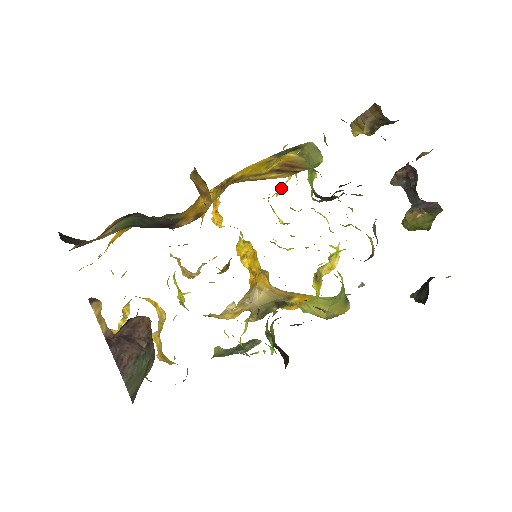
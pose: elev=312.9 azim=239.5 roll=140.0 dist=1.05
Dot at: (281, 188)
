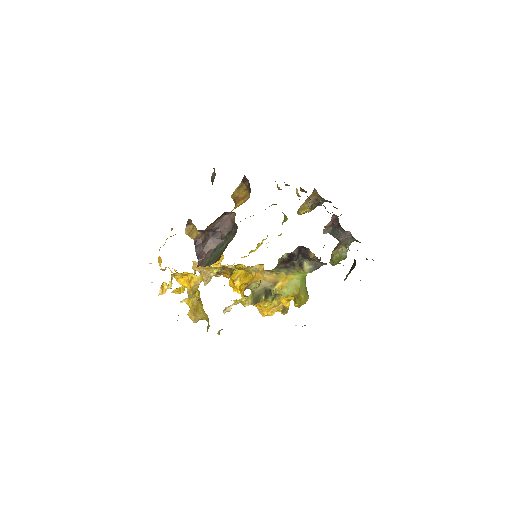
Dot at: (257, 248)
